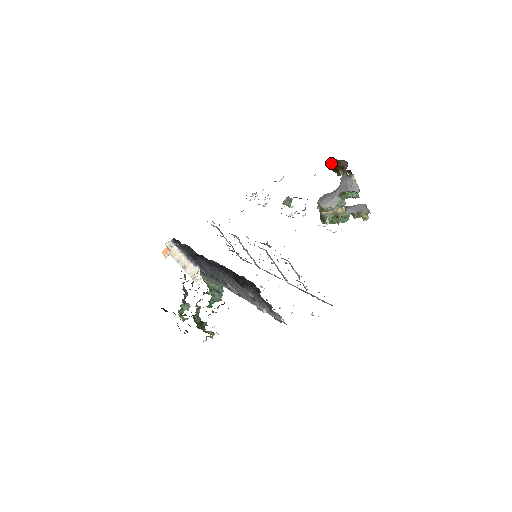
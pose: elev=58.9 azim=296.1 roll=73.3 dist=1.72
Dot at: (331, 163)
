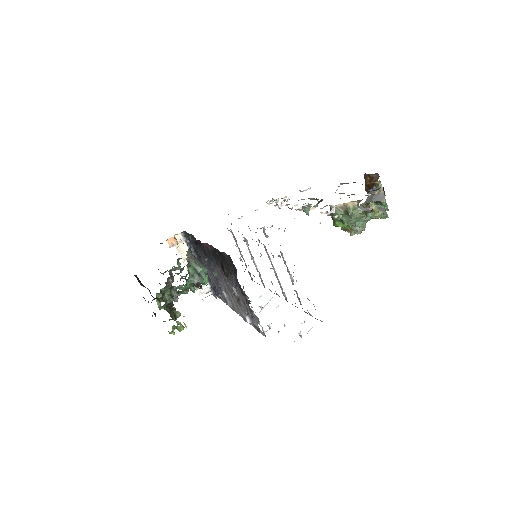
Dot at: (365, 181)
